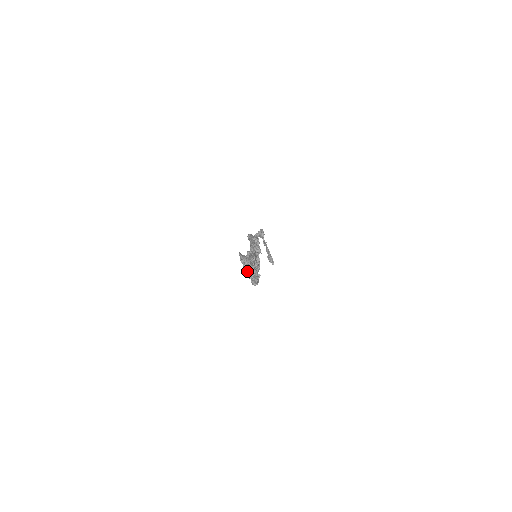
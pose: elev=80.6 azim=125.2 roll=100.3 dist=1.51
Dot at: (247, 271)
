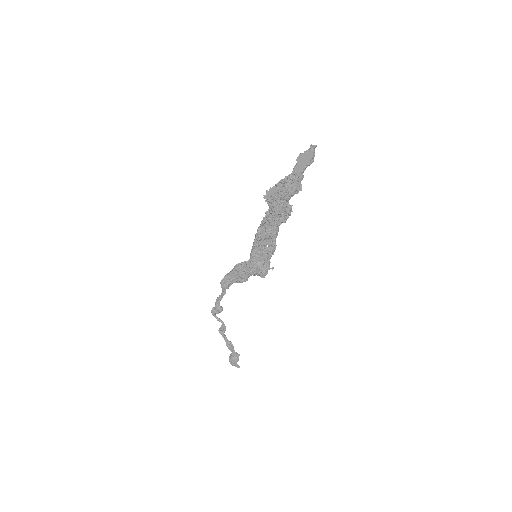
Dot at: (290, 182)
